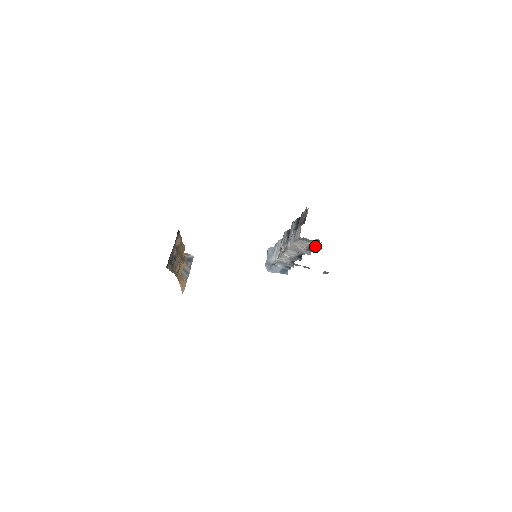
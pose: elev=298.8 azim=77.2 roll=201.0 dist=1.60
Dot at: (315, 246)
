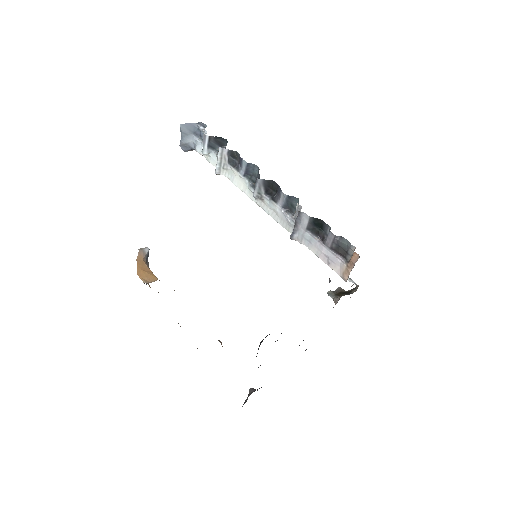
Dot at: occluded
